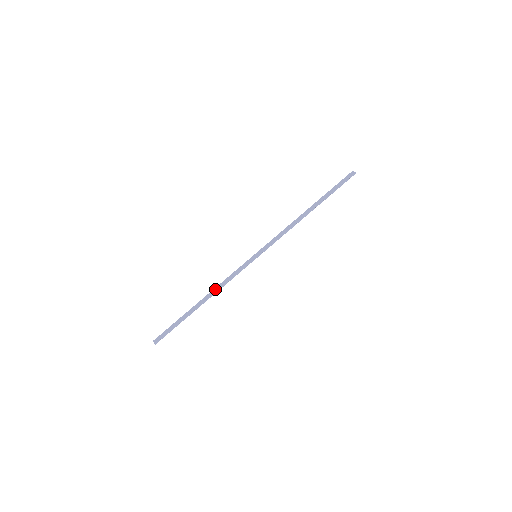
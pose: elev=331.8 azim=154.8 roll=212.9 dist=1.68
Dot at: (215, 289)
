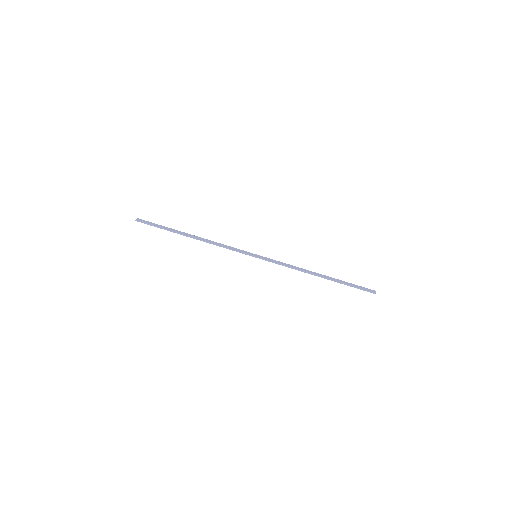
Dot at: (209, 240)
